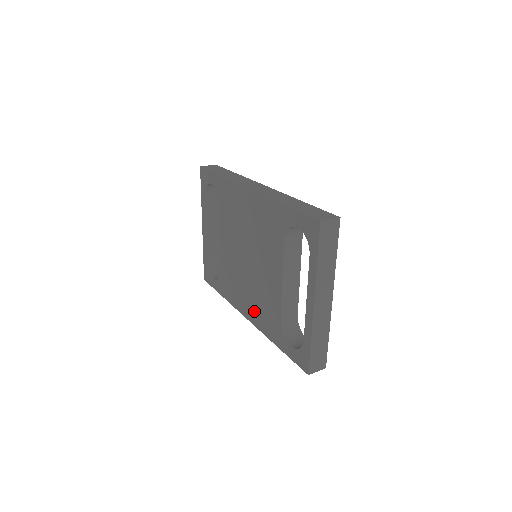
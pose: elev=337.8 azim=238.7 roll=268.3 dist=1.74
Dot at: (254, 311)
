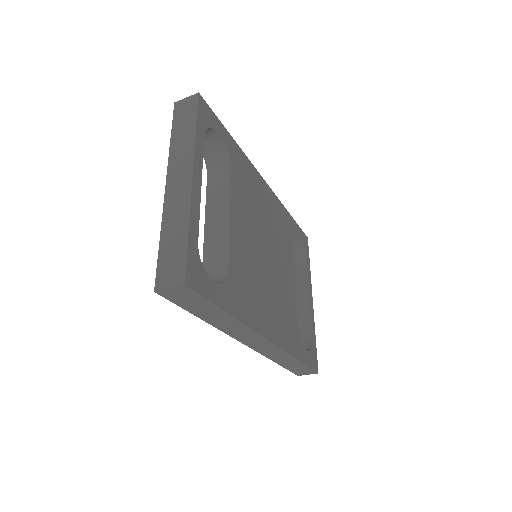
Dot at: occluded
